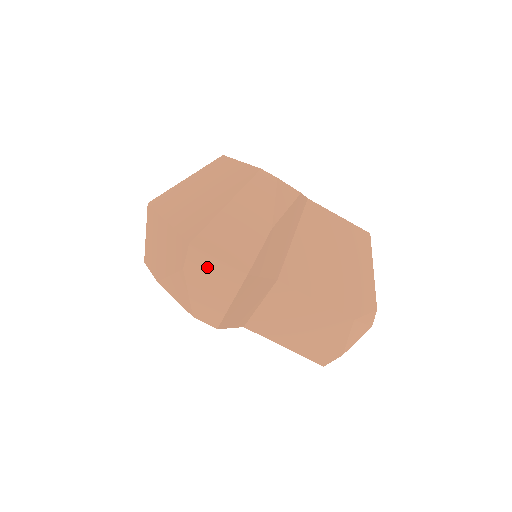
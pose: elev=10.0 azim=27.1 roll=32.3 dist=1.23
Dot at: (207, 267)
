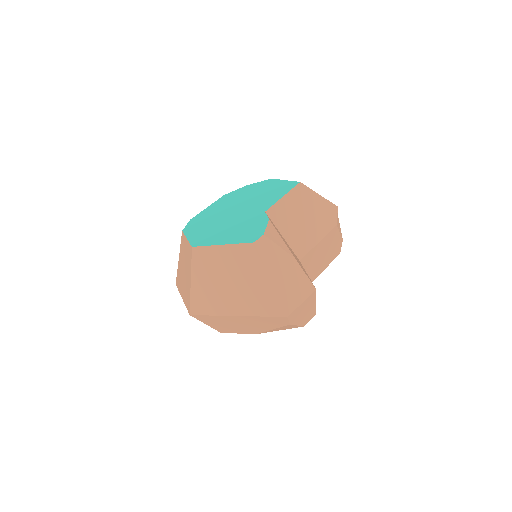
Dot at: (299, 311)
